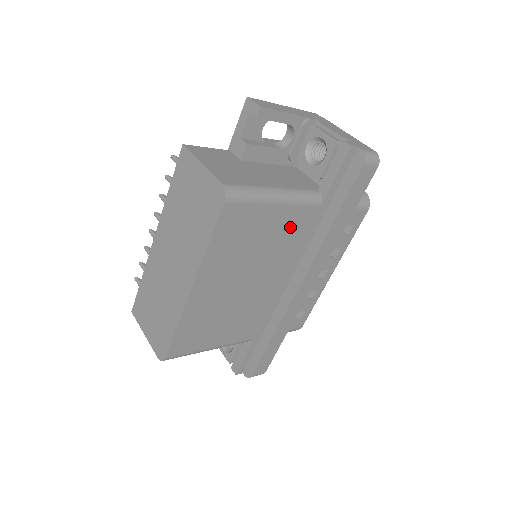
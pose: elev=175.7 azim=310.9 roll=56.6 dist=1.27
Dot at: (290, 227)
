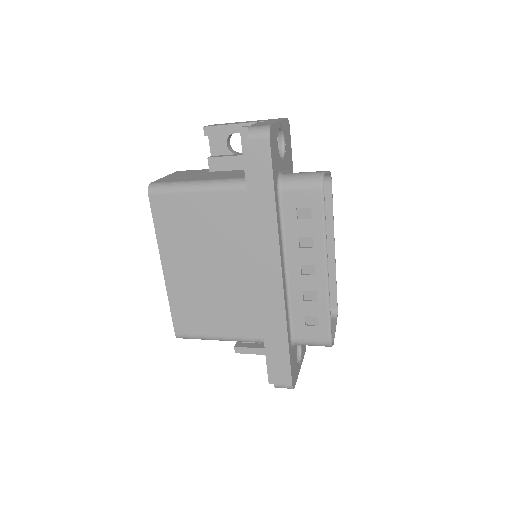
Dot at: (225, 213)
